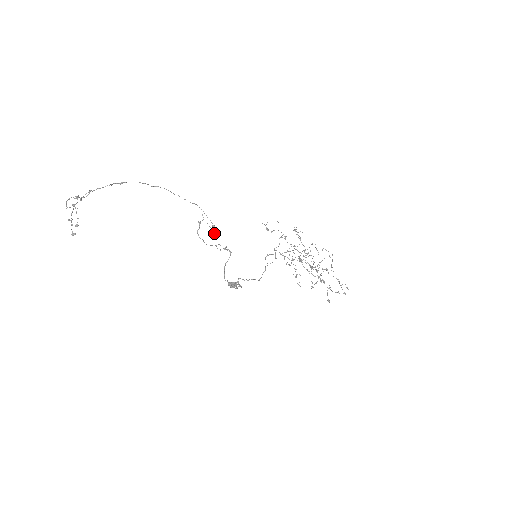
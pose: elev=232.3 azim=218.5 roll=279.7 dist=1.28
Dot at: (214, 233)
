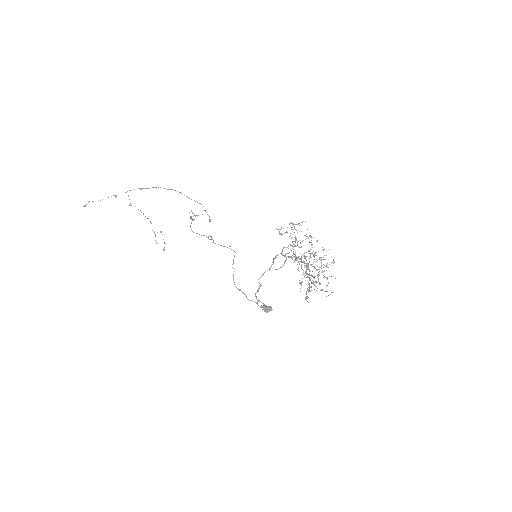
Dot at: occluded
